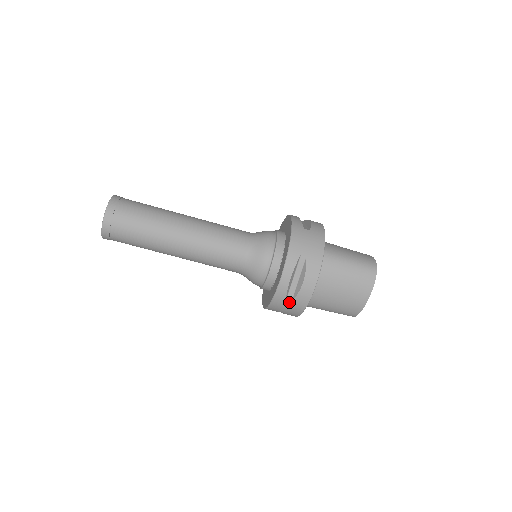
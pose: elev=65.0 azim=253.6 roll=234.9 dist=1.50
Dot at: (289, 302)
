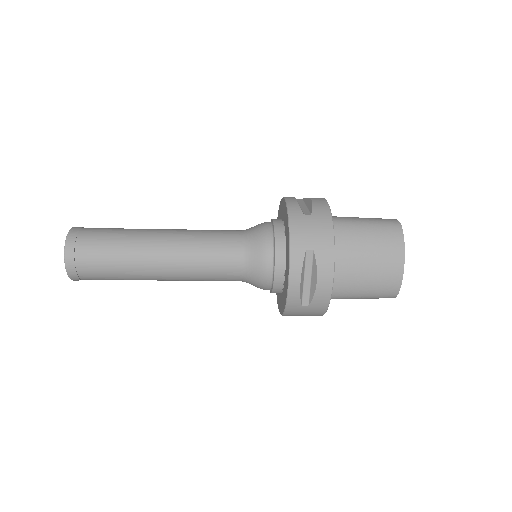
Dot at: occluded
